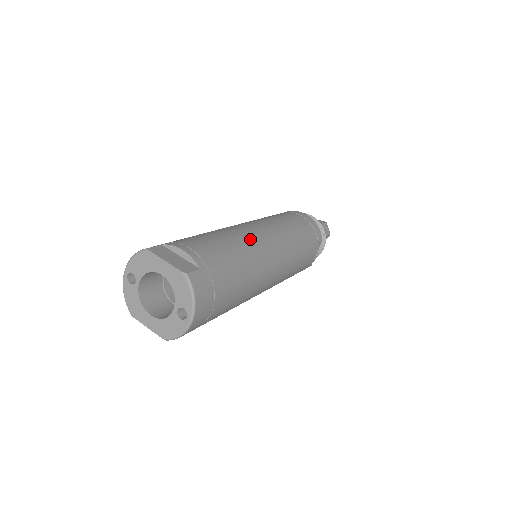
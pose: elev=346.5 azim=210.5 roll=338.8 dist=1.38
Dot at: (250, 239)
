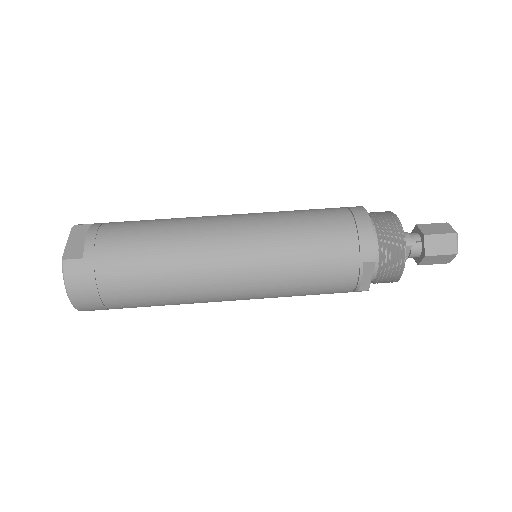
Dot at: (193, 238)
